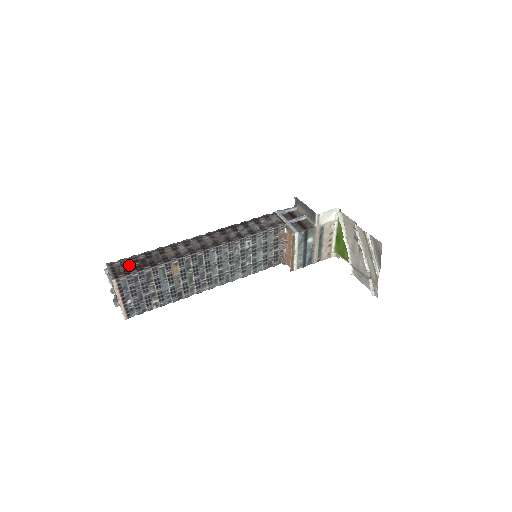
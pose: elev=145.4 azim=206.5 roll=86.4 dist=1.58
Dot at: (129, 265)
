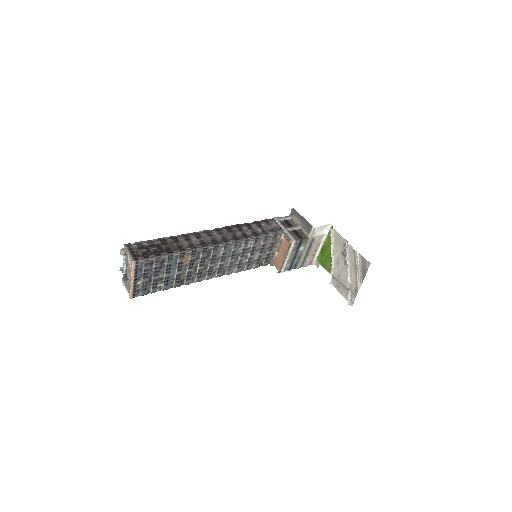
Dot at: (147, 249)
